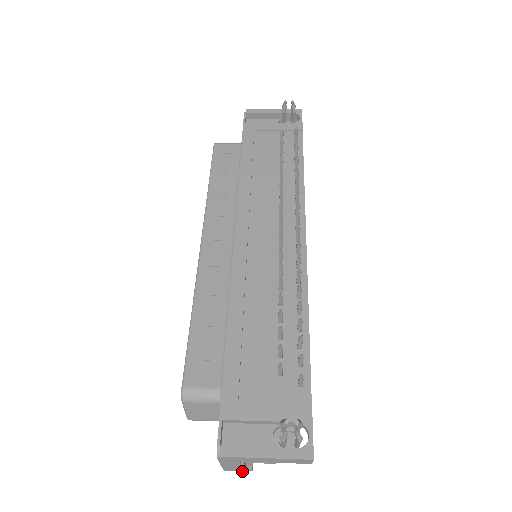
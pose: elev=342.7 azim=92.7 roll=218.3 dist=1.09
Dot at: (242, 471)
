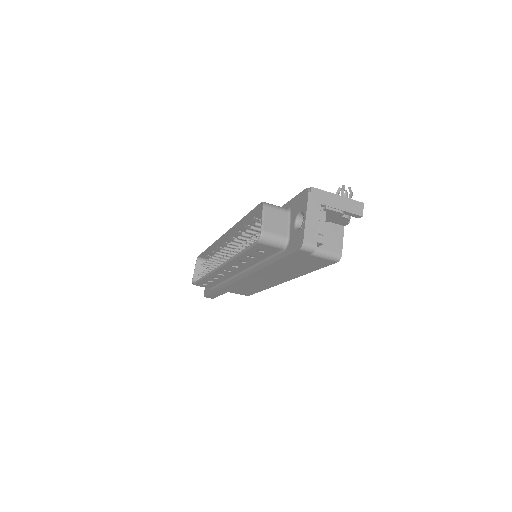
Dot at: (316, 244)
